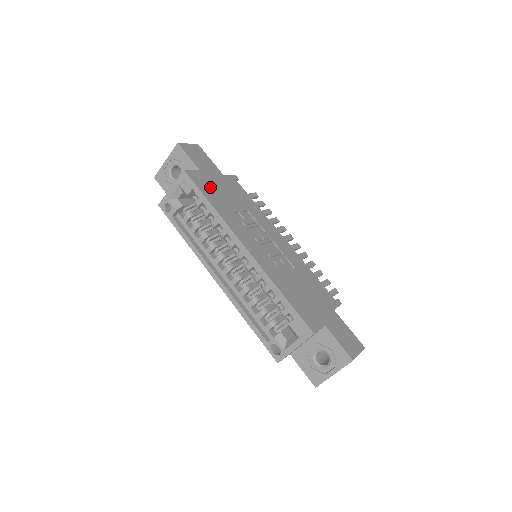
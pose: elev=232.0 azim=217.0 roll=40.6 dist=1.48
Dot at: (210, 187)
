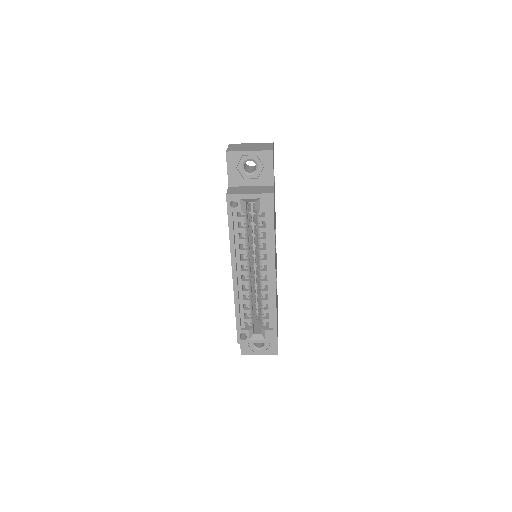
Dot at: occluded
